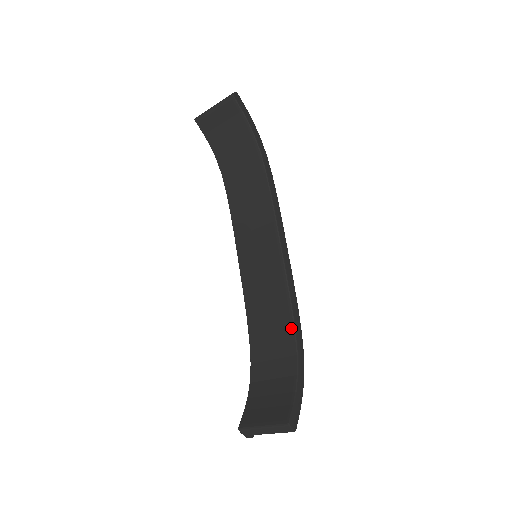
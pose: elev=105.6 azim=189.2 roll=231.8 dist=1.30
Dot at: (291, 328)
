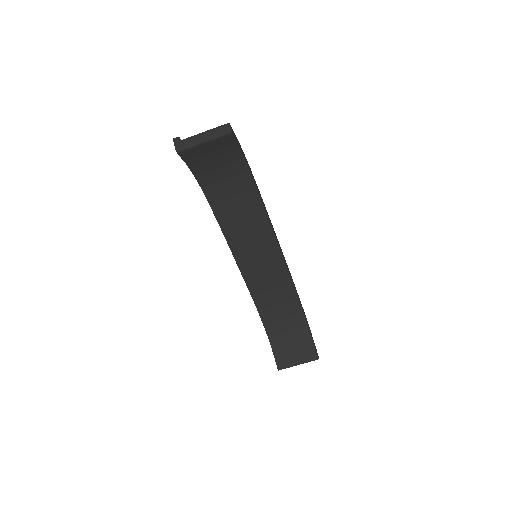
Dot at: (295, 298)
